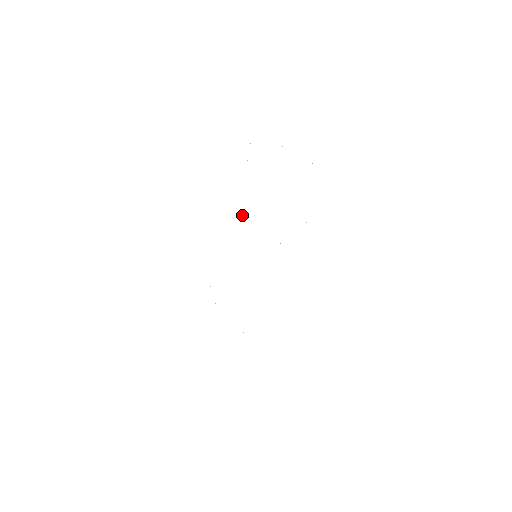
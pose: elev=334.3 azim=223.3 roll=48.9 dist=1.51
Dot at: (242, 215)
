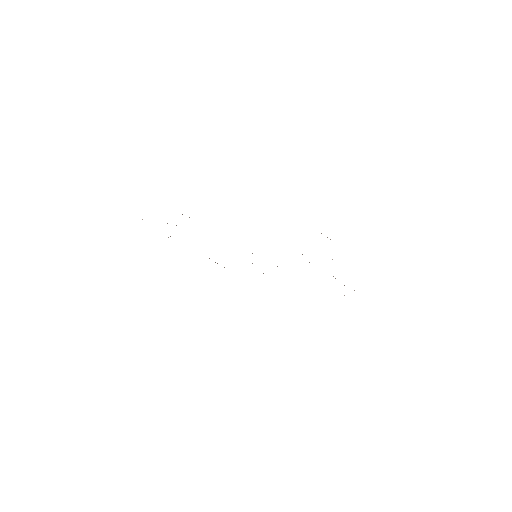
Dot at: occluded
